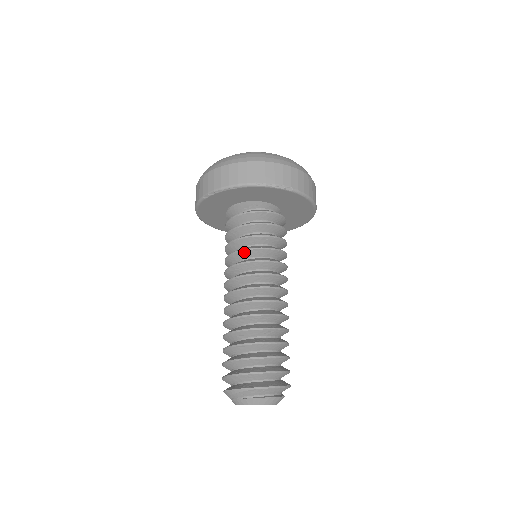
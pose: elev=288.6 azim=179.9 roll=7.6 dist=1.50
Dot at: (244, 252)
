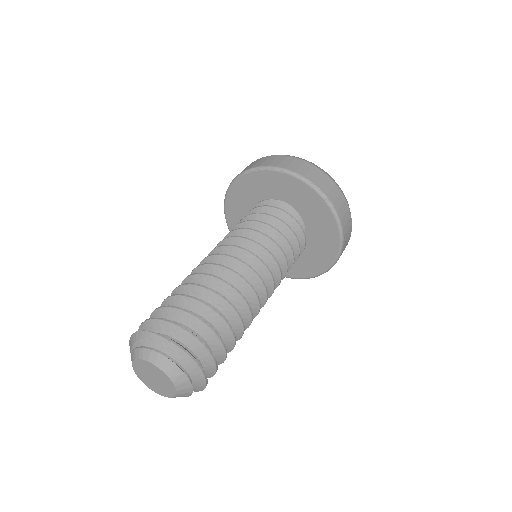
Dot at: (250, 232)
